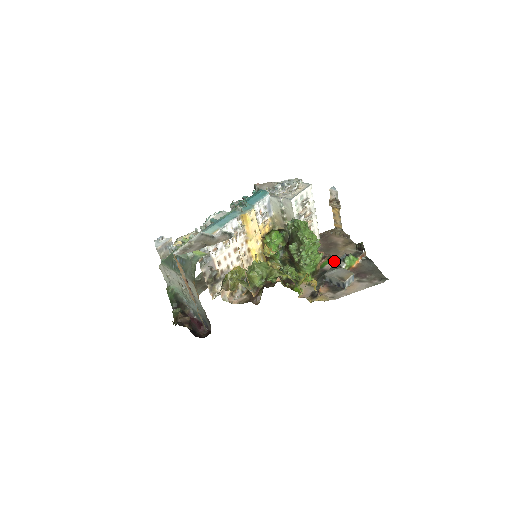
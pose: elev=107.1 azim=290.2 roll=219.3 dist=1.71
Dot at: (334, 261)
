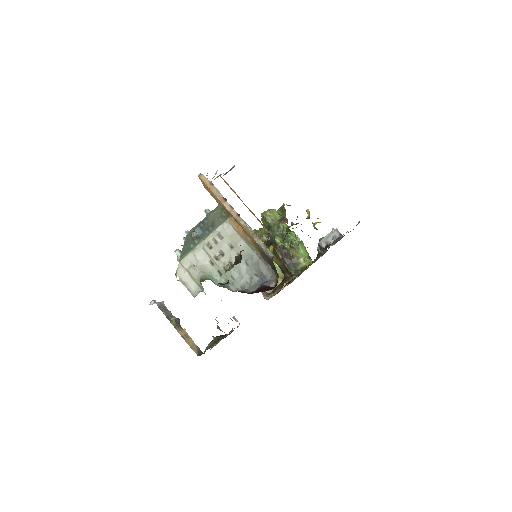
Dot at: occluded
